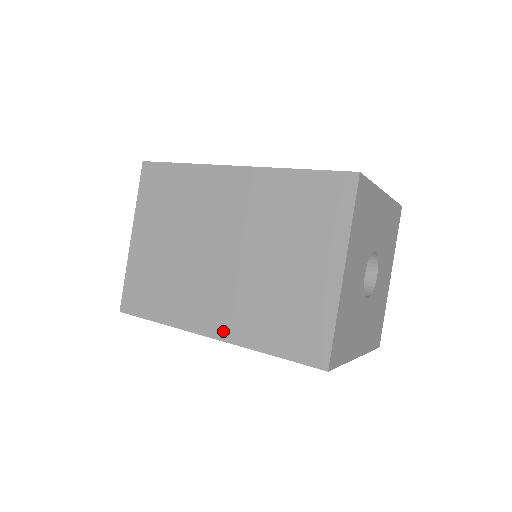
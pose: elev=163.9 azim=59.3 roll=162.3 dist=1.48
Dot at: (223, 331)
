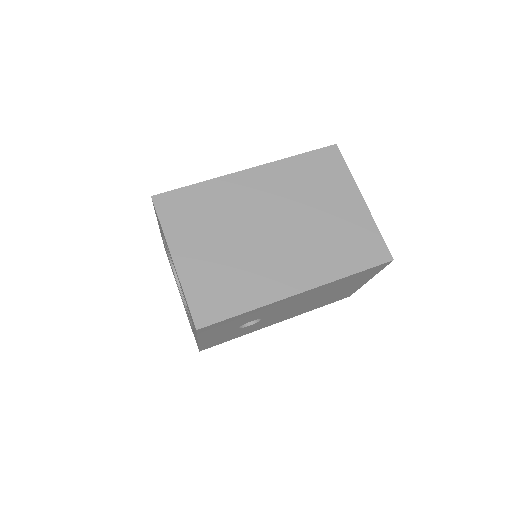
Dot at: (309, 281)
